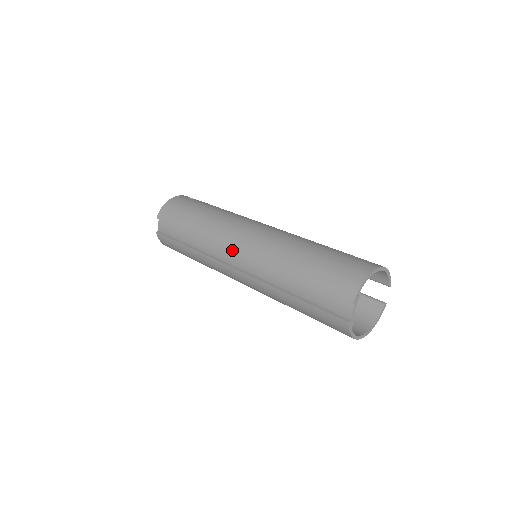
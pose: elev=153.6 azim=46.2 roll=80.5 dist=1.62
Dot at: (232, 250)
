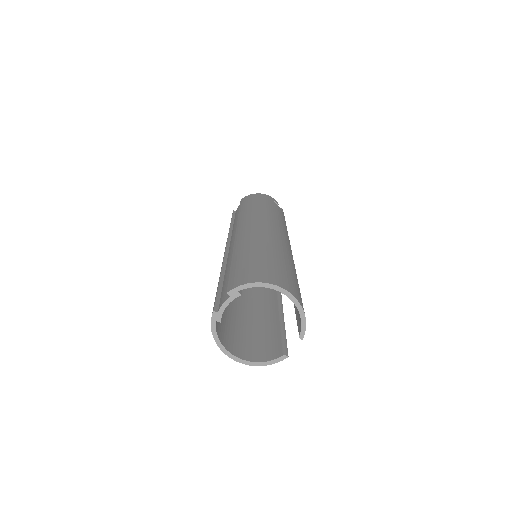
Dot at: (237, 230)
